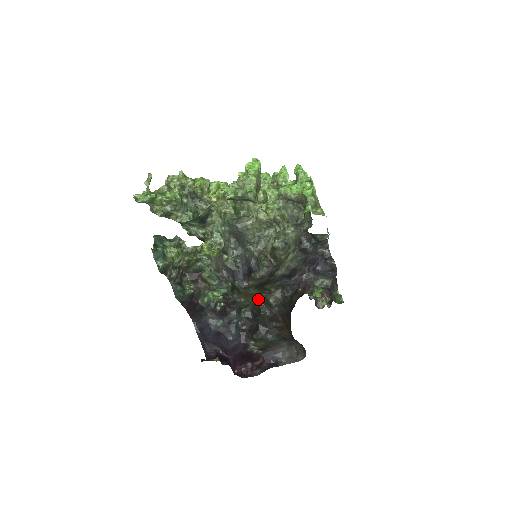
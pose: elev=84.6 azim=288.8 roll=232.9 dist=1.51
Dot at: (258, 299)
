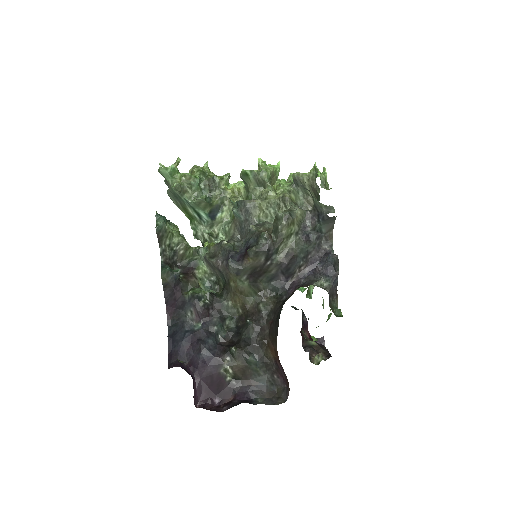
Dot at: (247, 304)
